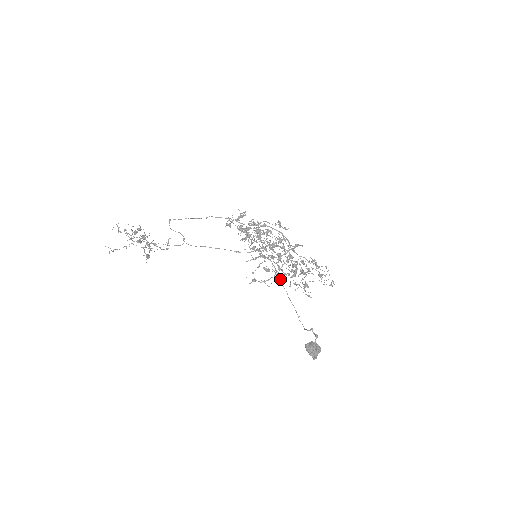
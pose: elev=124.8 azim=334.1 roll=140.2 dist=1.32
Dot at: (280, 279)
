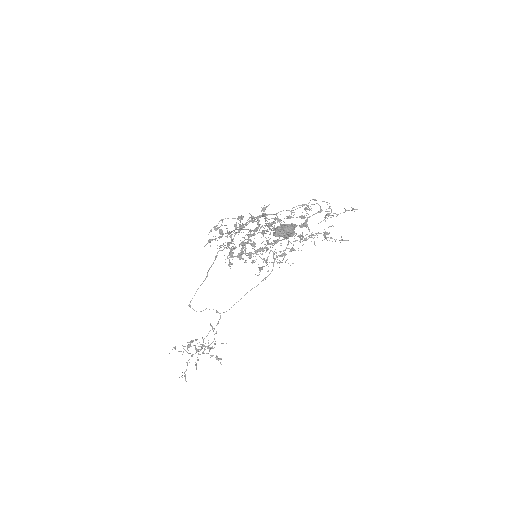
Dot at: occluded
